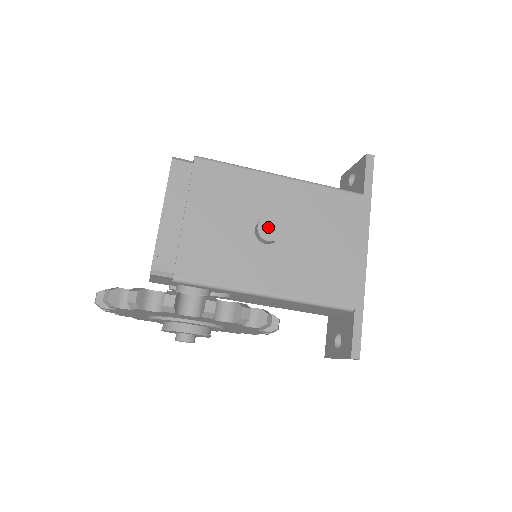
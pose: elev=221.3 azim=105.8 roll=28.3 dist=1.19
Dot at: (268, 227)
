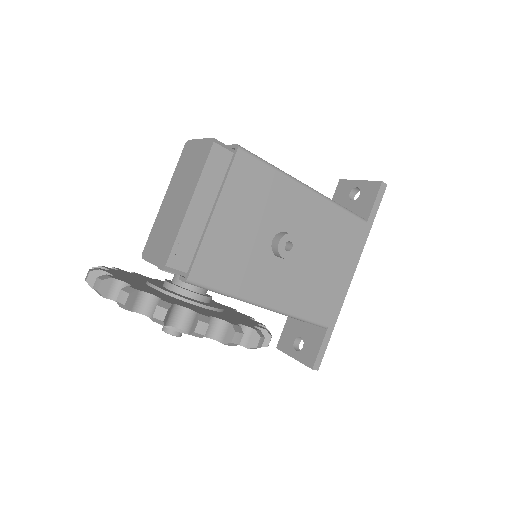
Dot at: occluded
